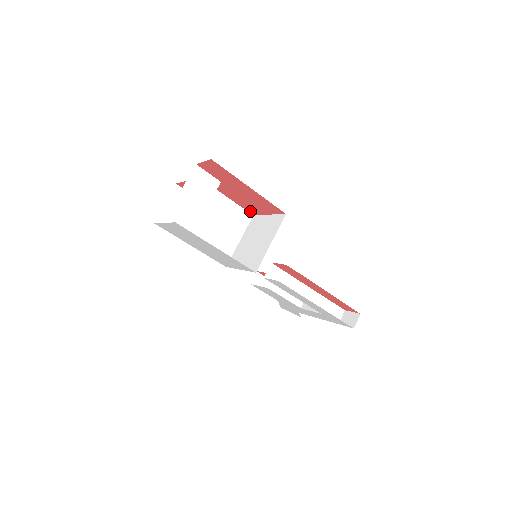
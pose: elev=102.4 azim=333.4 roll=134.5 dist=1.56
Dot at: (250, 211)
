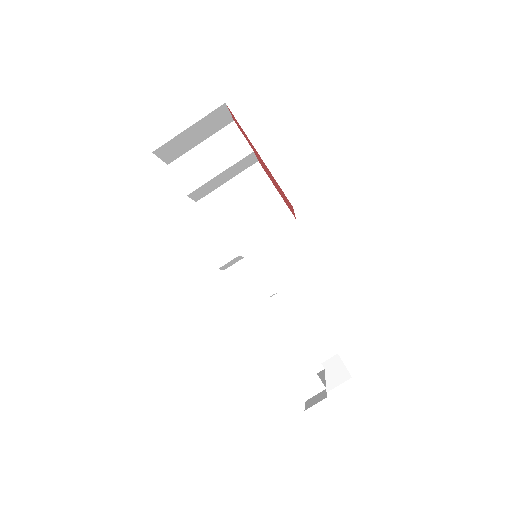
Dot at: (291, 211)
